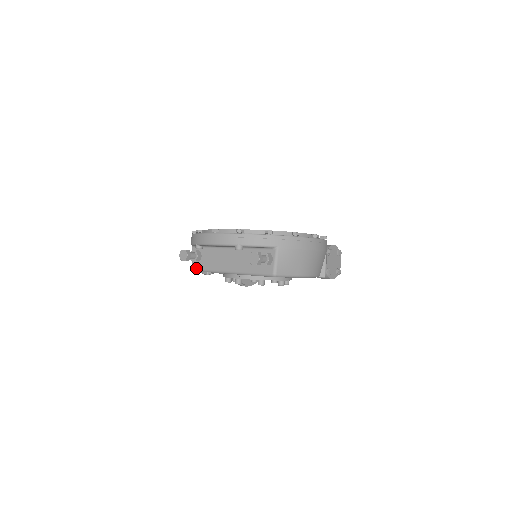
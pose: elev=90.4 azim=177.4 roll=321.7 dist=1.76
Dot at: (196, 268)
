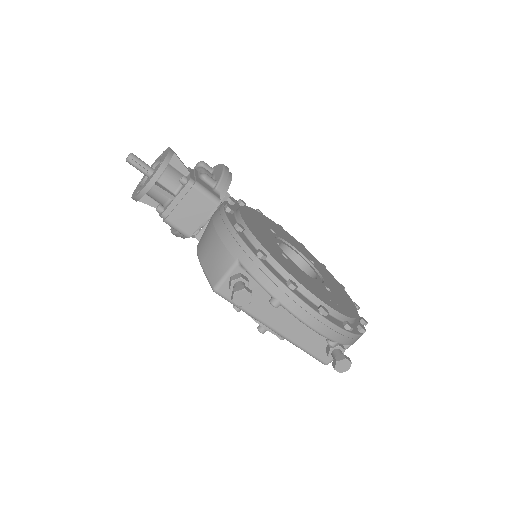
Dot at: (224, 295)
